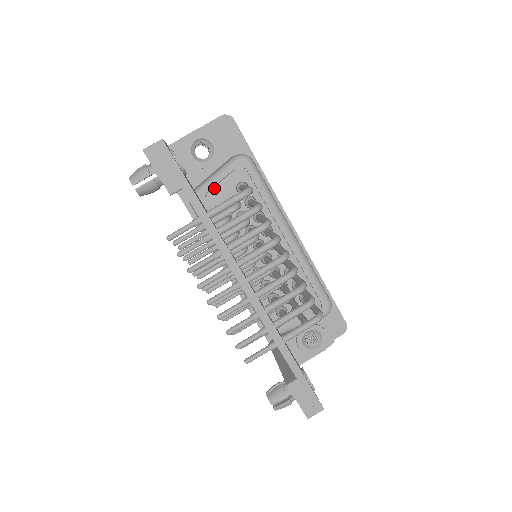
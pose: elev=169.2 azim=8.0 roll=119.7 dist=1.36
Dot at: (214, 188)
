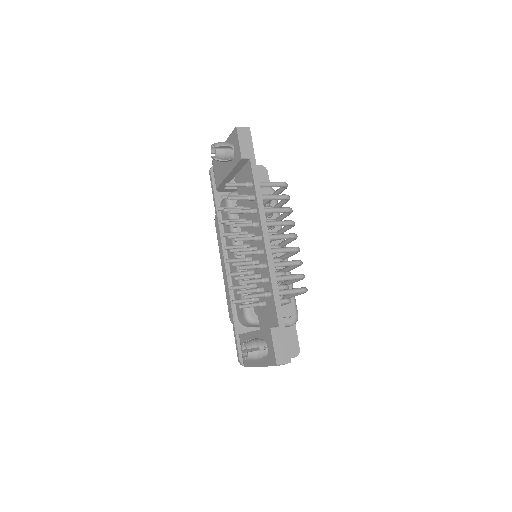
Dot at: occluded
